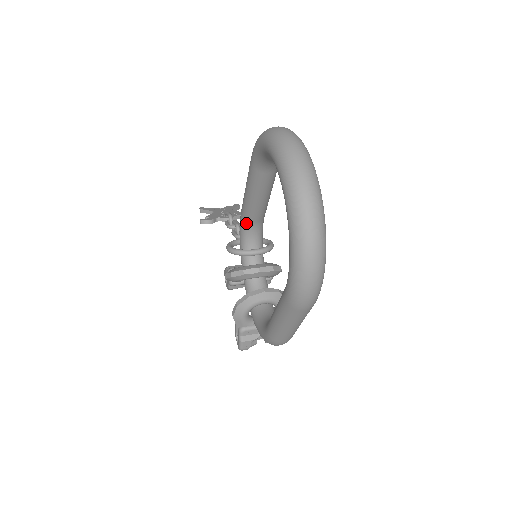
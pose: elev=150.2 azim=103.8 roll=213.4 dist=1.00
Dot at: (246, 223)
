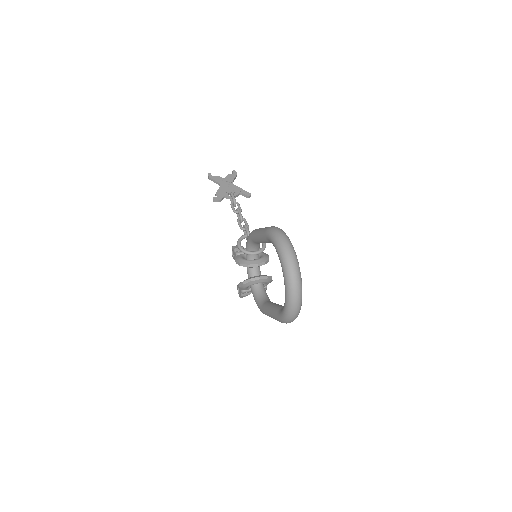
Dot at: (253, 242)
